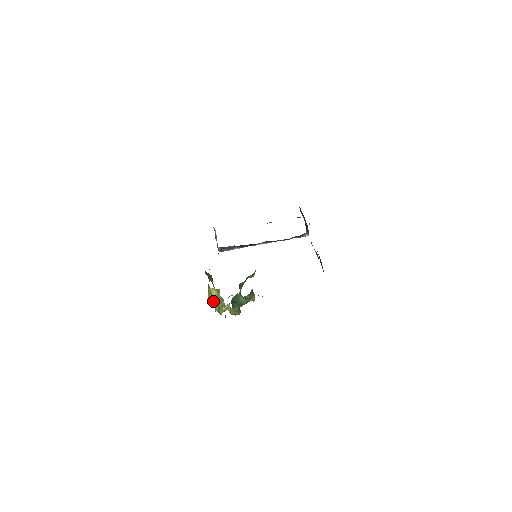
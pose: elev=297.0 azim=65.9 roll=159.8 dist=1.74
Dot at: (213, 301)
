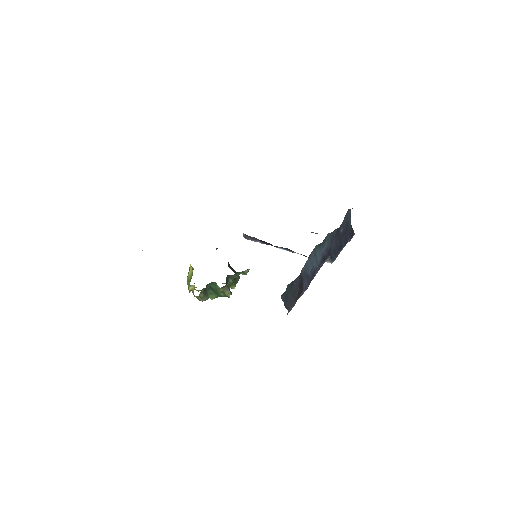
Dot at: (188, 276)
